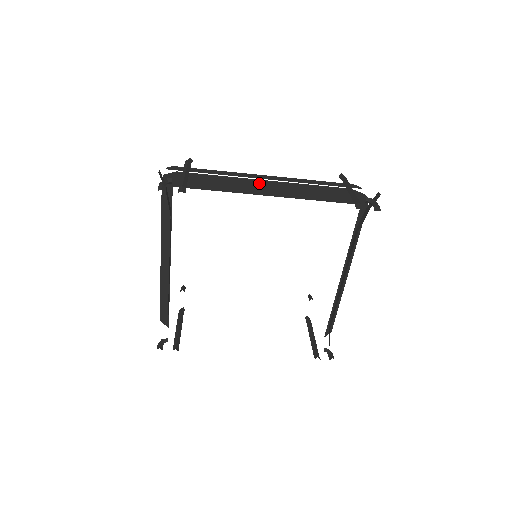
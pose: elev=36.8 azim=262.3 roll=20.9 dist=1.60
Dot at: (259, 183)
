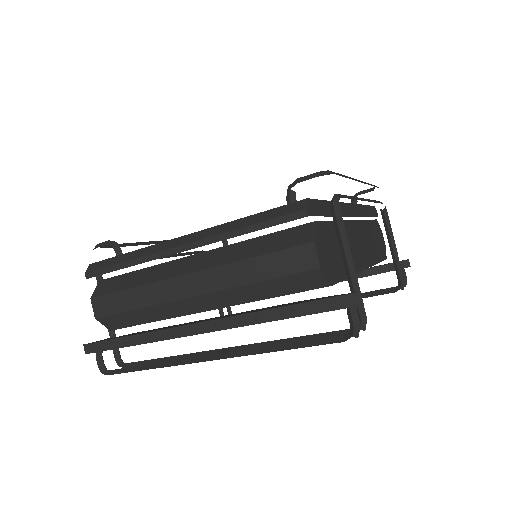
Dot at: (355, 233)
